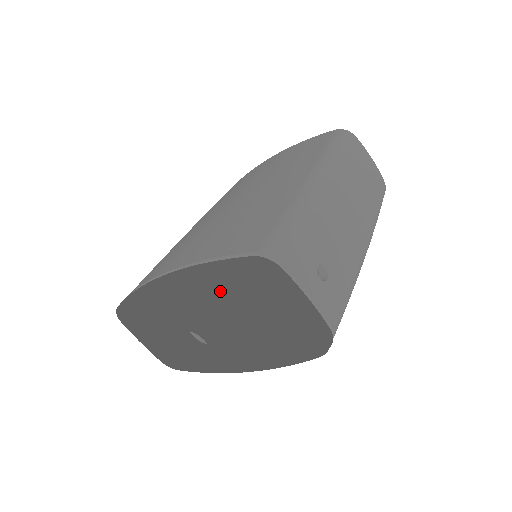
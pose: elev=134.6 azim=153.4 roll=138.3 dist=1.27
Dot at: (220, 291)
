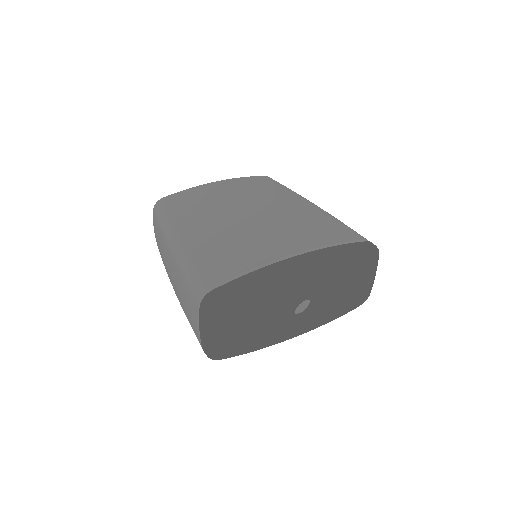
Dot at: (355, 262)
